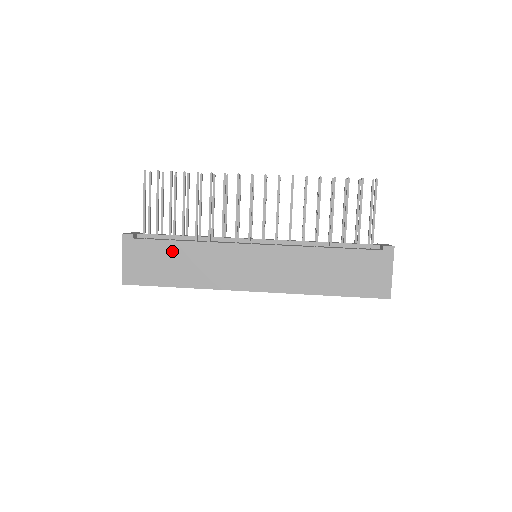
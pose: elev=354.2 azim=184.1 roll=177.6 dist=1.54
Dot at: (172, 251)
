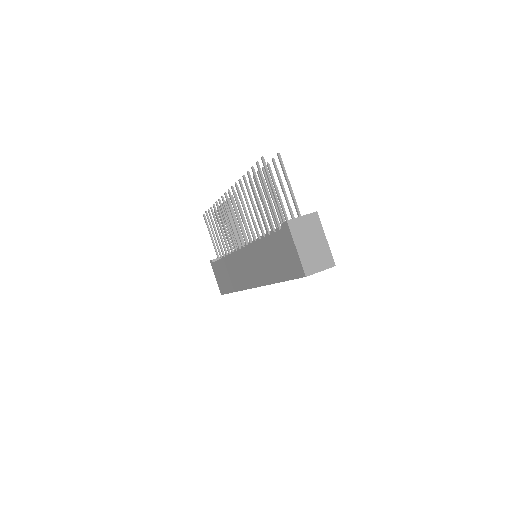
Dot at: (223, 266)
